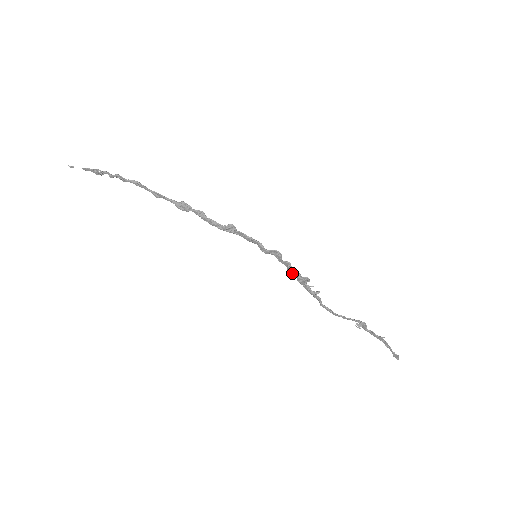
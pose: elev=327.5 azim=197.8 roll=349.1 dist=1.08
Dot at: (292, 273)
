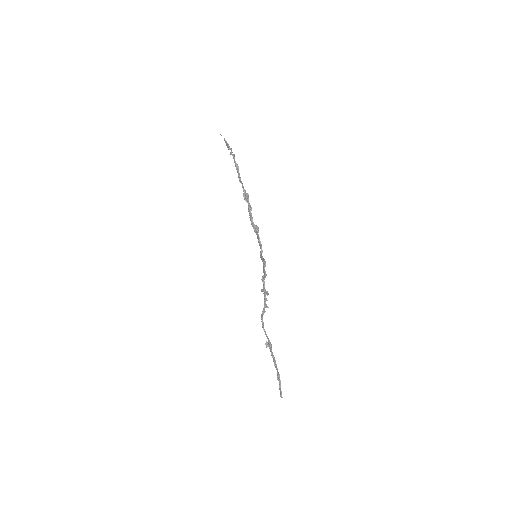
Dot at: (262, 281)
